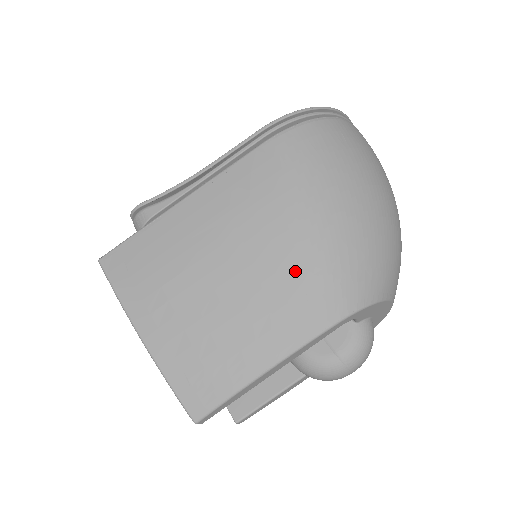
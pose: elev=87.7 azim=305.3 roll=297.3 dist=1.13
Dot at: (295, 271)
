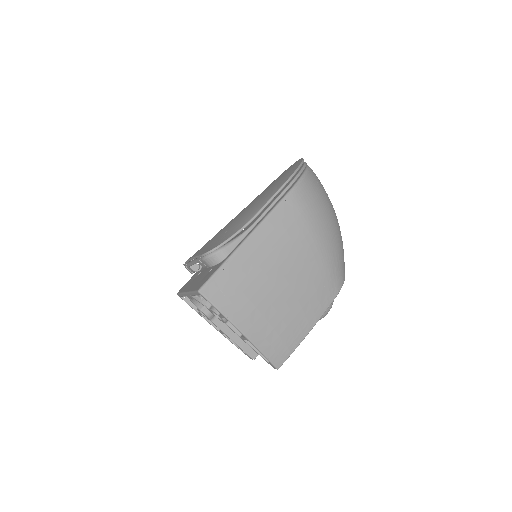
Dot at: (318, 273)
